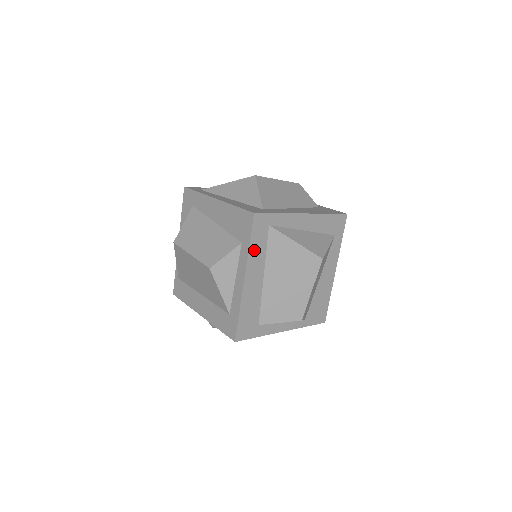
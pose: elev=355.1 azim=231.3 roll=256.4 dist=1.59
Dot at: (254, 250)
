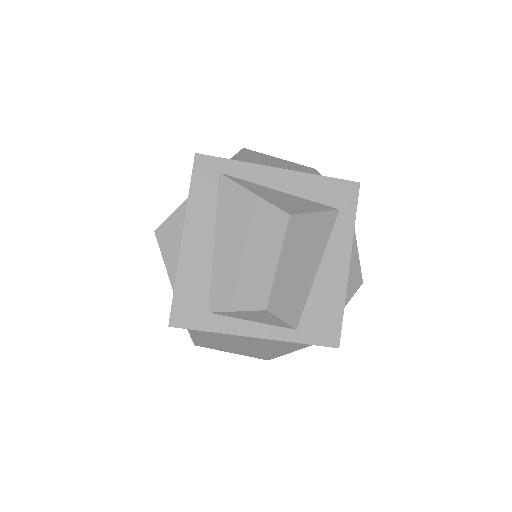
Dot at: (197, 201)
